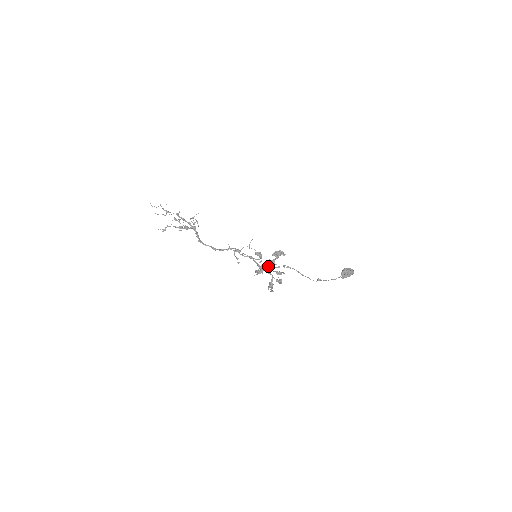
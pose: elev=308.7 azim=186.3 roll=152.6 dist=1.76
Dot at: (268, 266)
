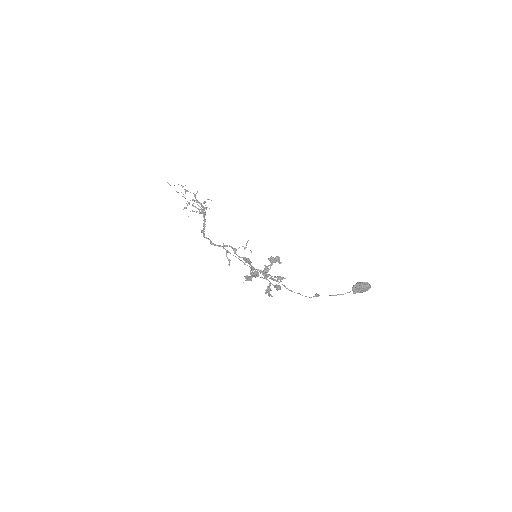
Dot at: (255, 275)
